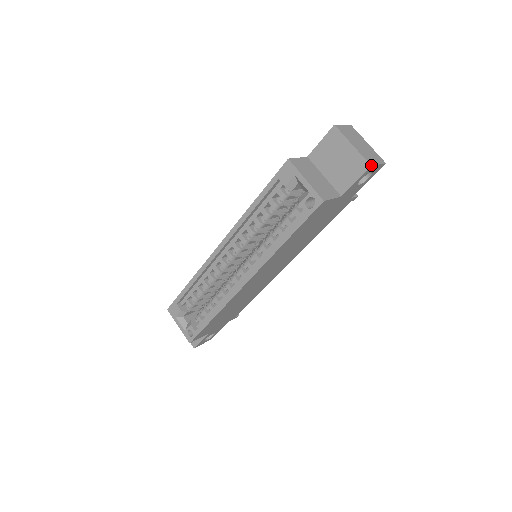
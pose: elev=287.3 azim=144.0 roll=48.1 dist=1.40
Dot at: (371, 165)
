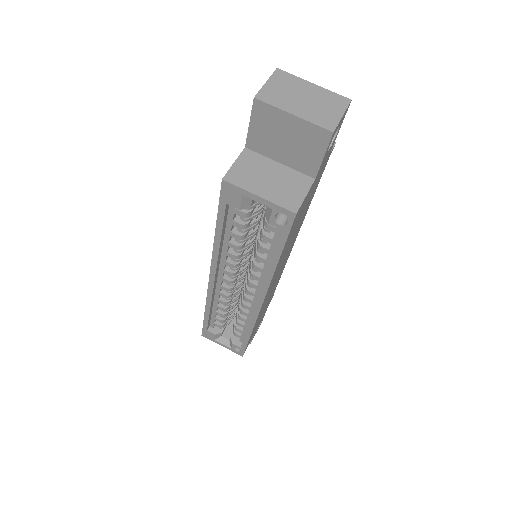
Dot at: (333, 131)
